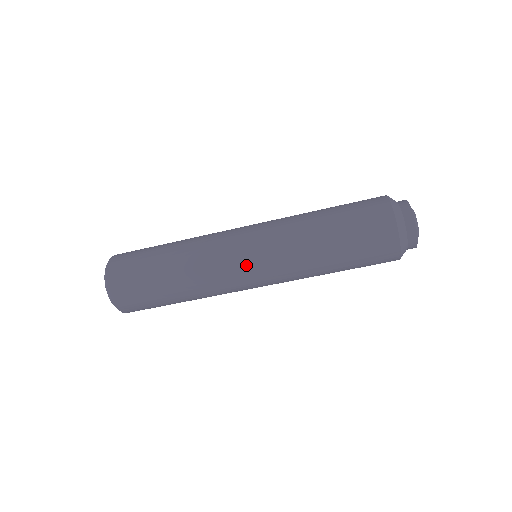
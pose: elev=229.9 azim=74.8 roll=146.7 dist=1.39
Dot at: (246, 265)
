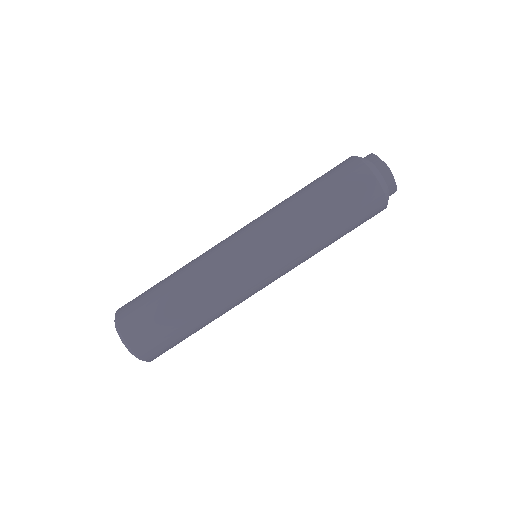
Dot at: (235, 235)
